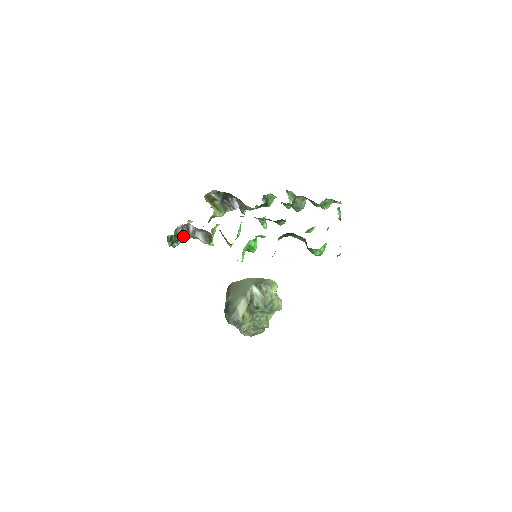
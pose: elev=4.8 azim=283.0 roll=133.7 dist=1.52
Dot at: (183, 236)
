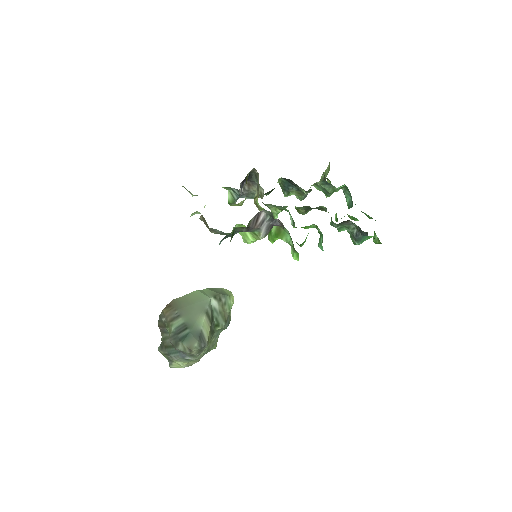
Dot at: (248, 229)
